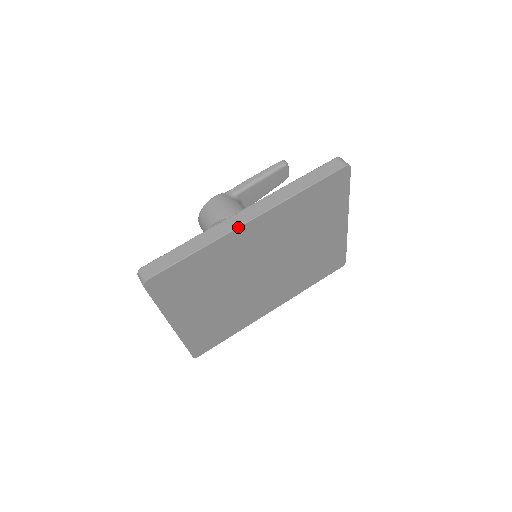
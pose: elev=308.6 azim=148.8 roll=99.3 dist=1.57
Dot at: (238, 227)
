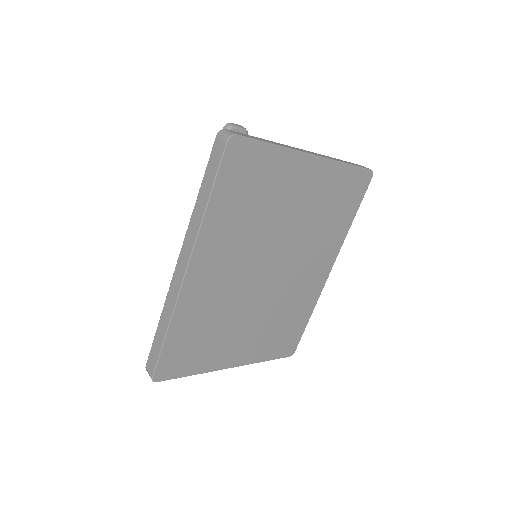
Dot at: (180, 287)
